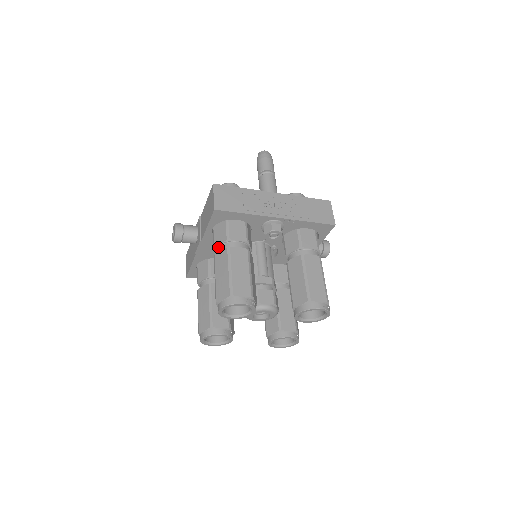
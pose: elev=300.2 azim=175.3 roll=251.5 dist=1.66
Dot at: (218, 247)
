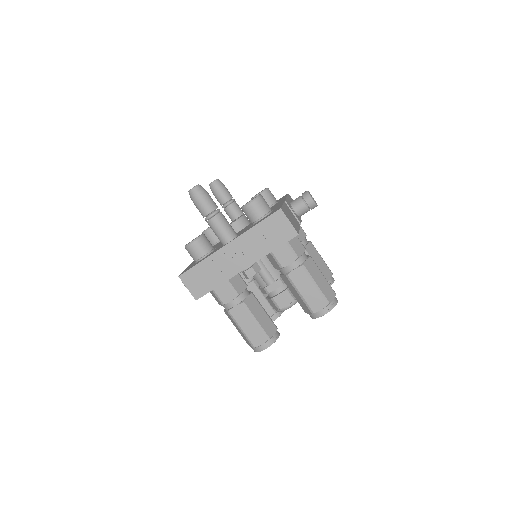
Dot at: occluded
